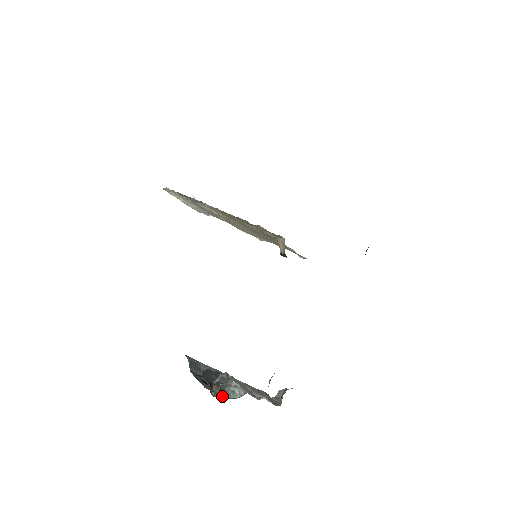
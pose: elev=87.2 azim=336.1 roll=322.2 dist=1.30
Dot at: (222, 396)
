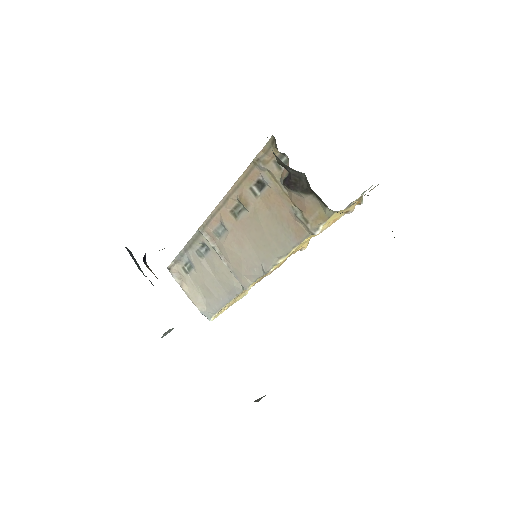
Dot at: occluded
